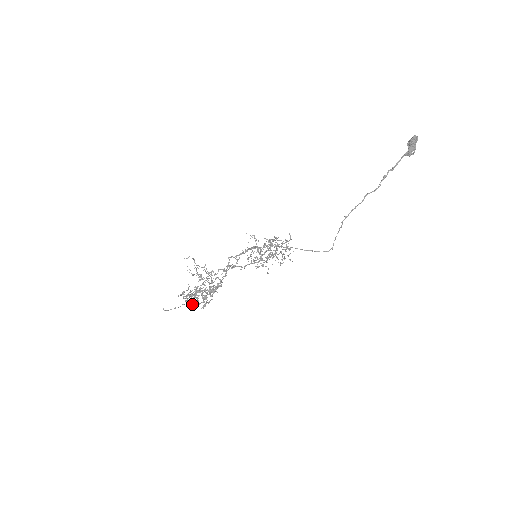
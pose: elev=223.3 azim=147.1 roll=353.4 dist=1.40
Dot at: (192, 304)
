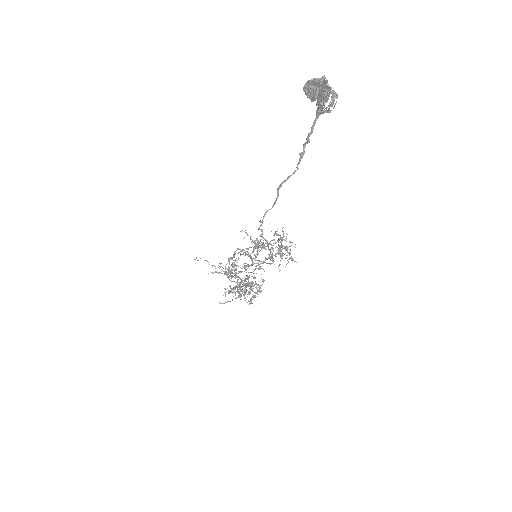
Dot at: occluded
